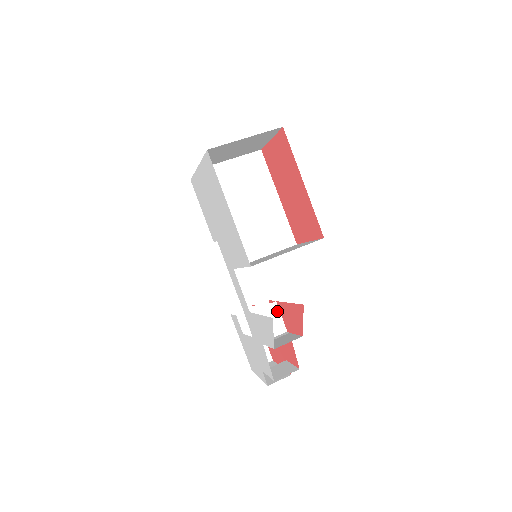
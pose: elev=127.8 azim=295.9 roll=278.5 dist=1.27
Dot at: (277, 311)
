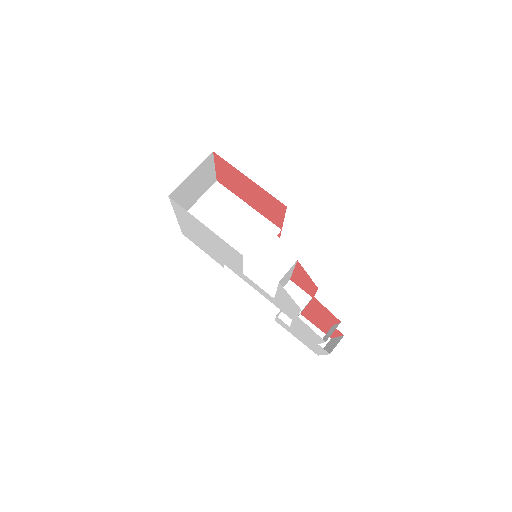
Dot at: (295, 287)
